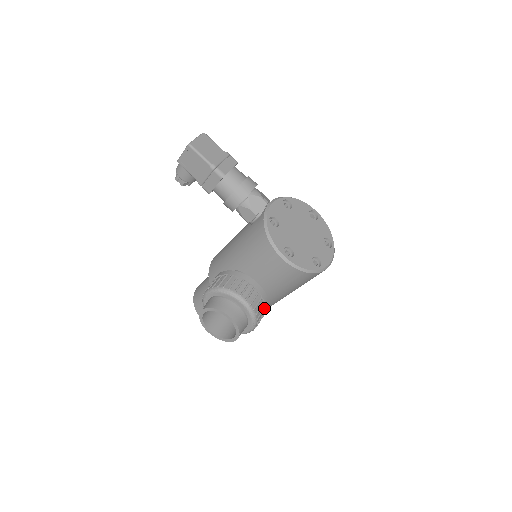
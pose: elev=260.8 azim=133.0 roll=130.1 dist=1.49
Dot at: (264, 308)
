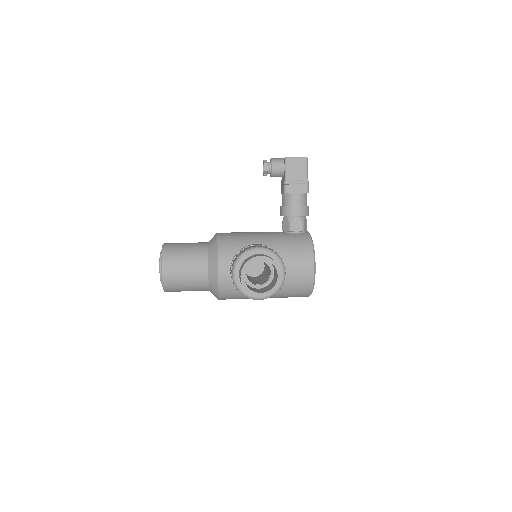
Dot at: occluded
